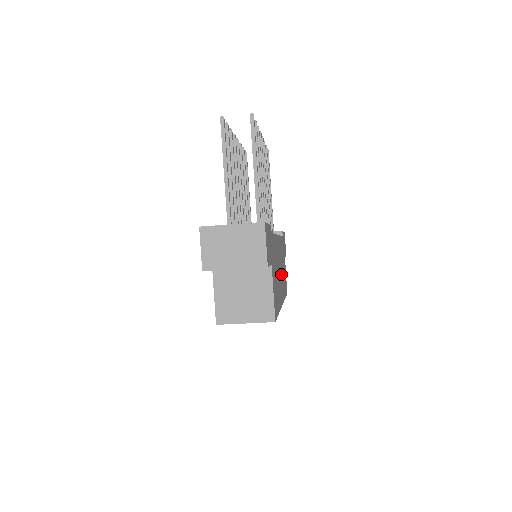
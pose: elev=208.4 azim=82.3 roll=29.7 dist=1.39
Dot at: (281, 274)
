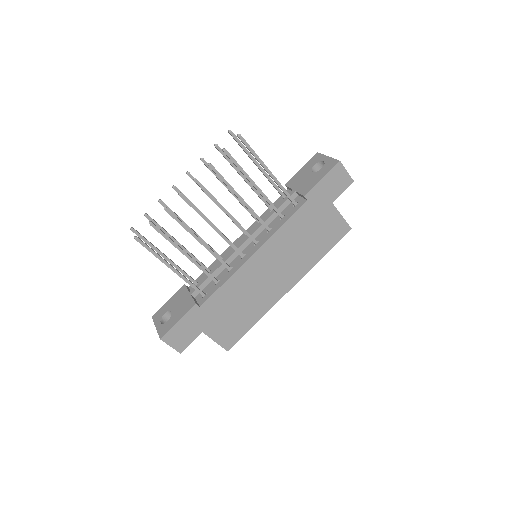
Dot at: (282, 267)
